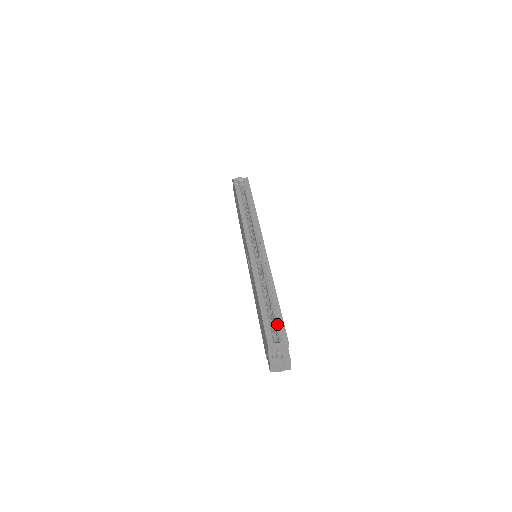
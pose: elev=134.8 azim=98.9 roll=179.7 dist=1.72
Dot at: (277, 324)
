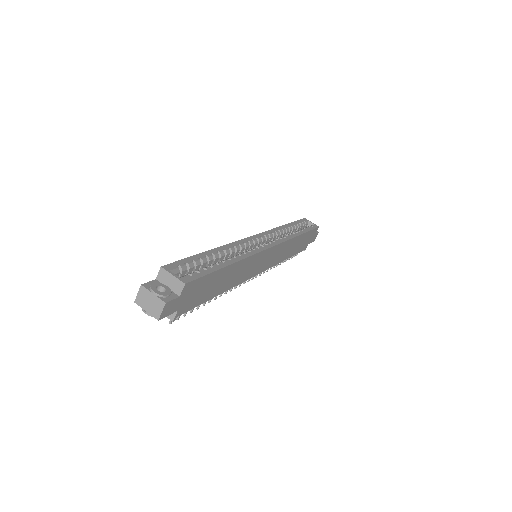
Dot at: (198, 270)
